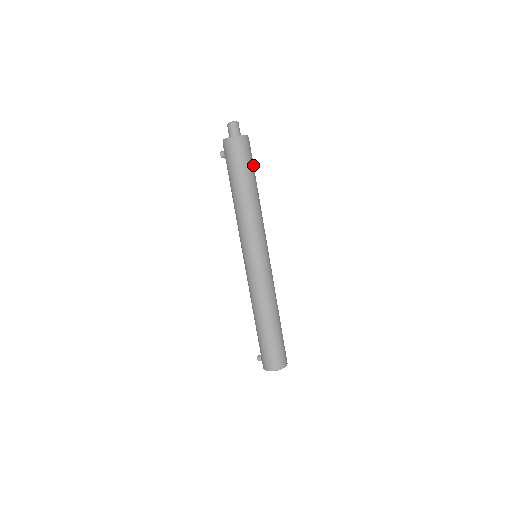
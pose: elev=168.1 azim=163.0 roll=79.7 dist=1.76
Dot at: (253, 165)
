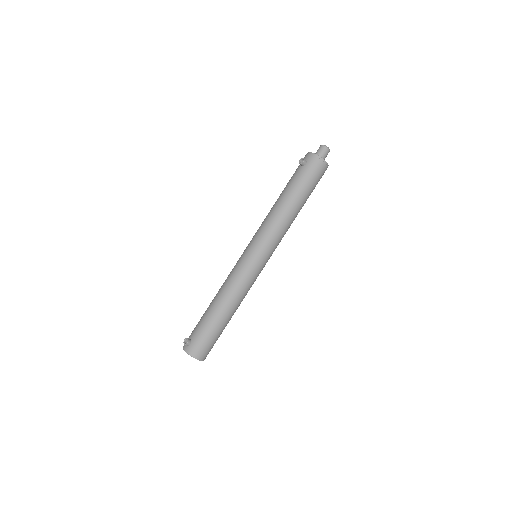
Dot at: occluded
